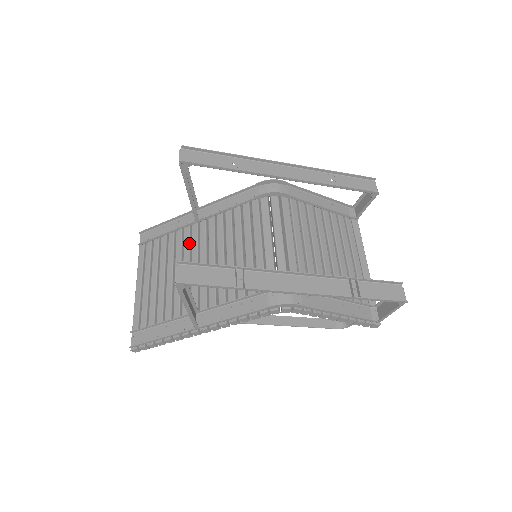
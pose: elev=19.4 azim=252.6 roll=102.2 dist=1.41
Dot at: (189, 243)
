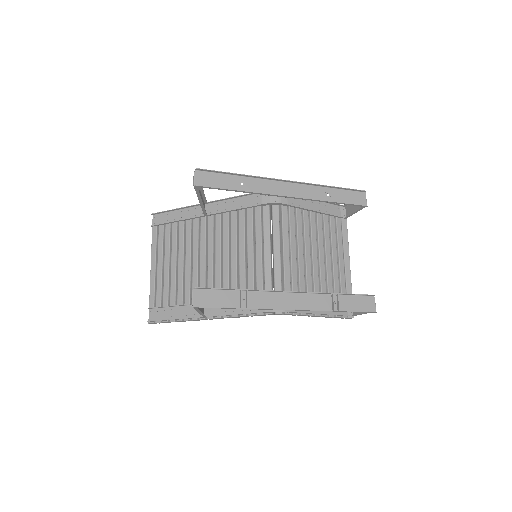
Dot at: (198, 235)
